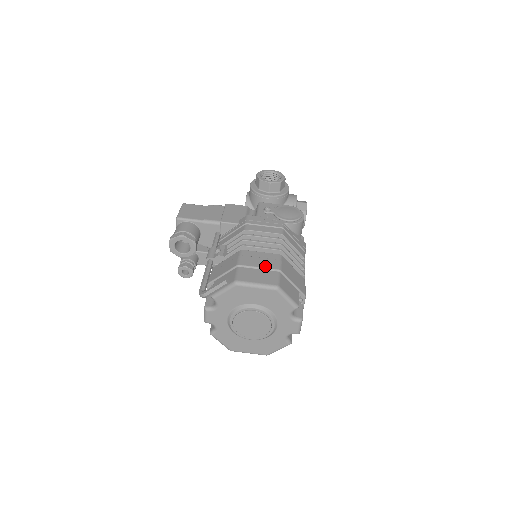
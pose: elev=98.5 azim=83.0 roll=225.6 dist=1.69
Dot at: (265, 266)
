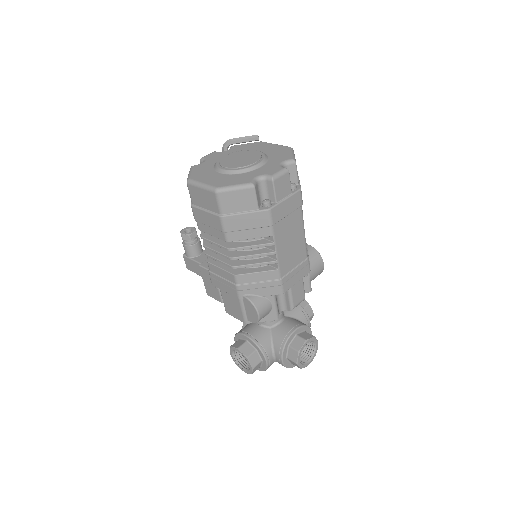
Dot at: occluded
